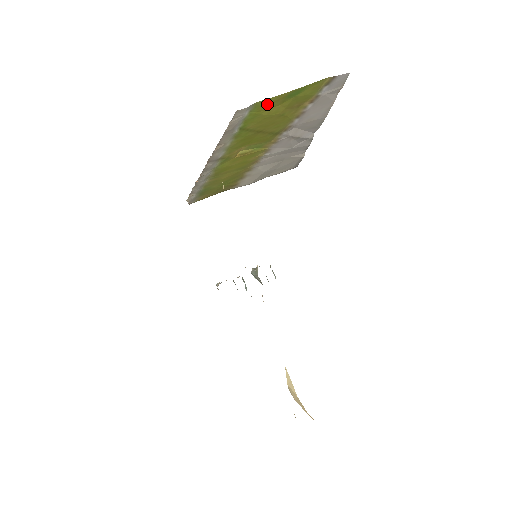
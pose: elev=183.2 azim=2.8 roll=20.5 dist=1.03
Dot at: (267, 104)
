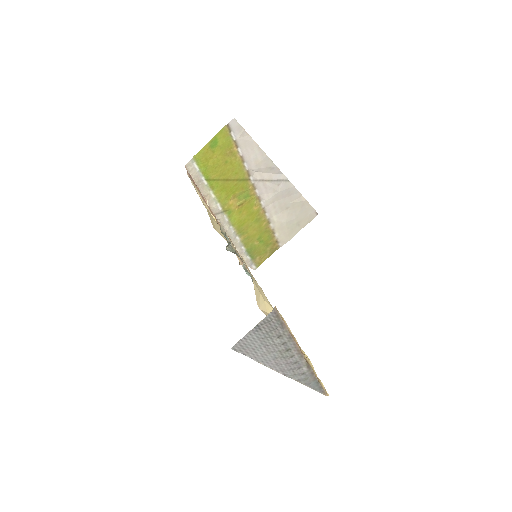
Dot at: (203, 156)
